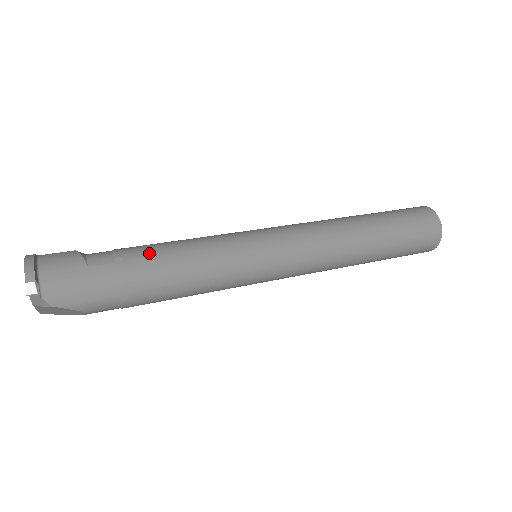
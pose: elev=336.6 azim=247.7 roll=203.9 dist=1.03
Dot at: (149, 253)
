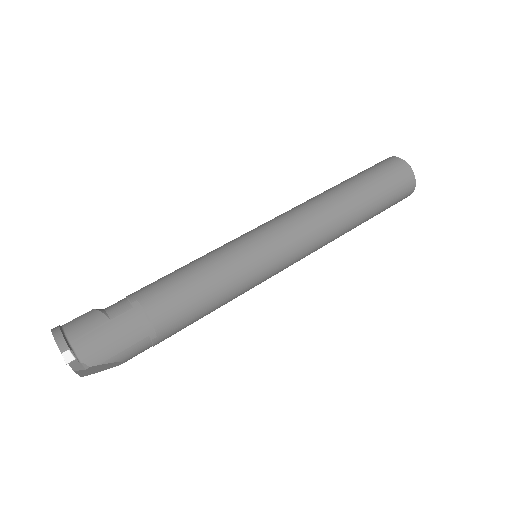
Dot at: (160, 288)
